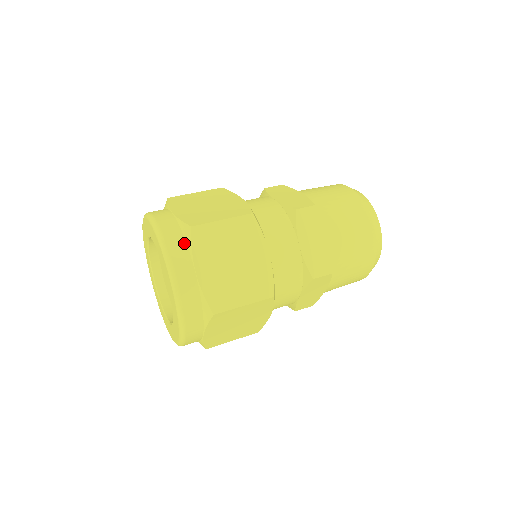
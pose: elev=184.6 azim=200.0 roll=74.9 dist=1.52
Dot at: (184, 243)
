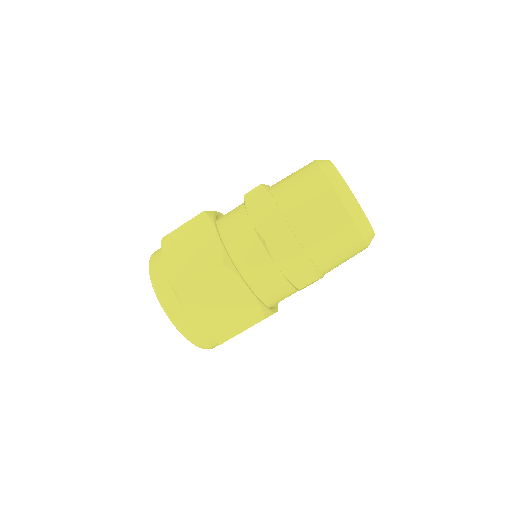
Dot at: (177, 302)
